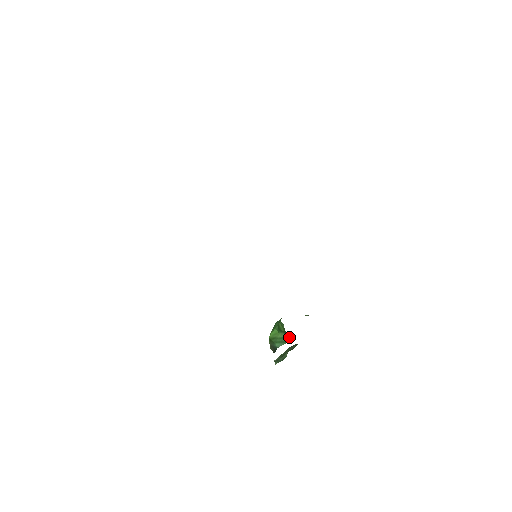
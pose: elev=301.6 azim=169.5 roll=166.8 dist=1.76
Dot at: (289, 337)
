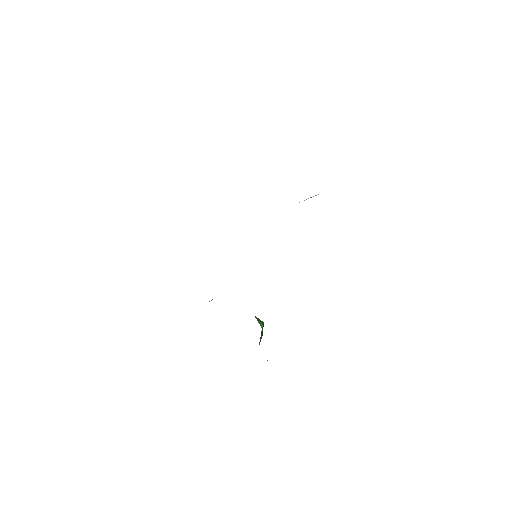
Dot at: (263, 324)
